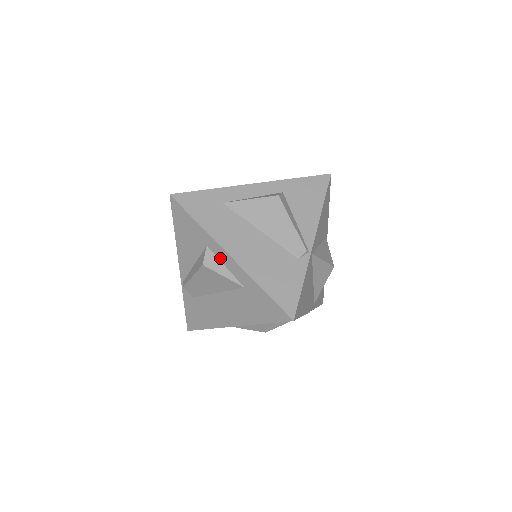
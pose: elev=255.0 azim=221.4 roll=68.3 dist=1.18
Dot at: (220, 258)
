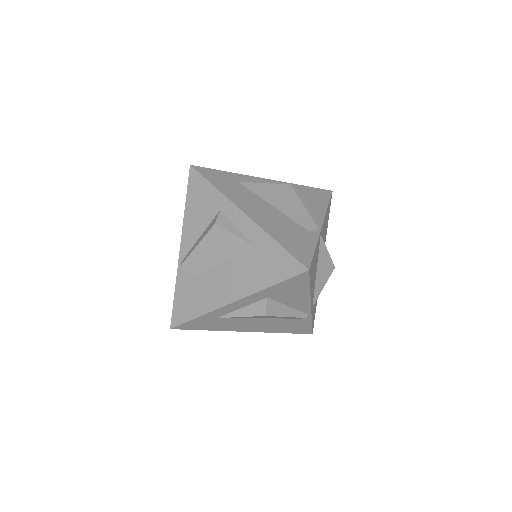
Dot at: (233, 220)
